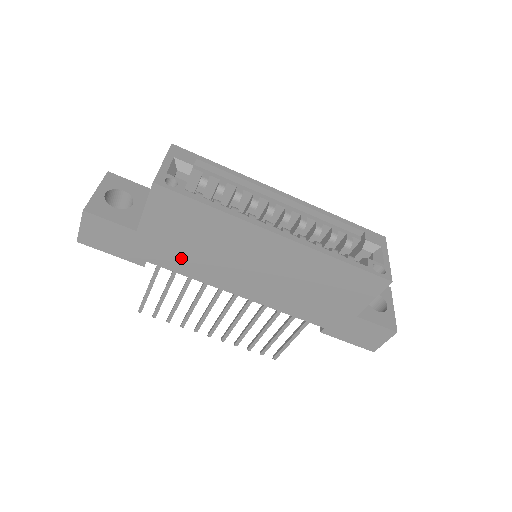
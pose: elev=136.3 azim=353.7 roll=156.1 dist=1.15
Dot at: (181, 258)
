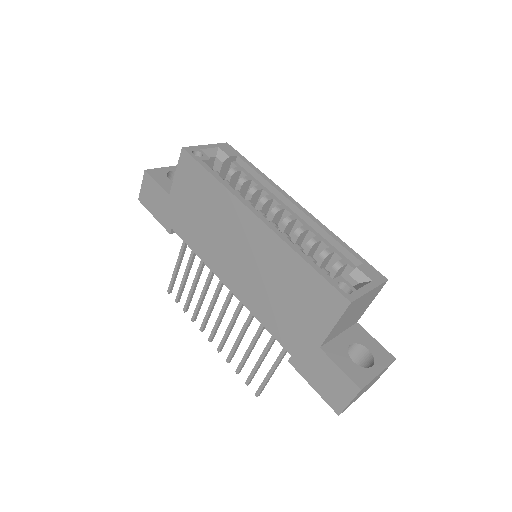
Dot at: (192, 229)
